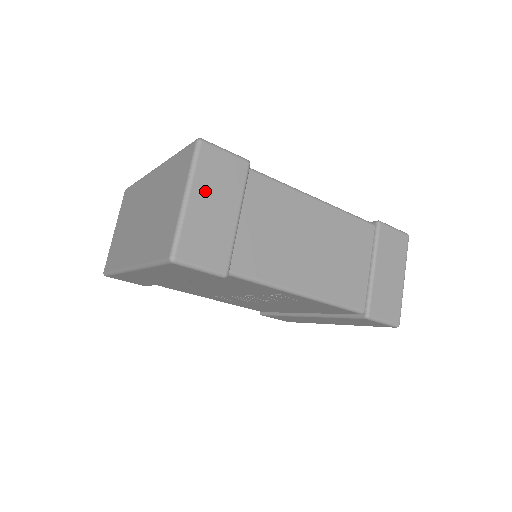
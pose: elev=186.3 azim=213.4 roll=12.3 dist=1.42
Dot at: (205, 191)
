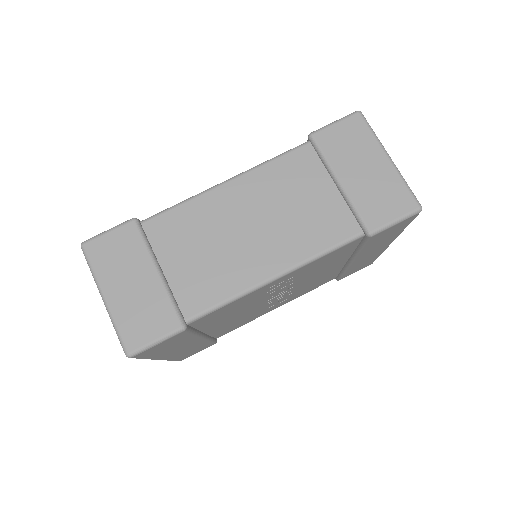
Dot at: (114, 279)
